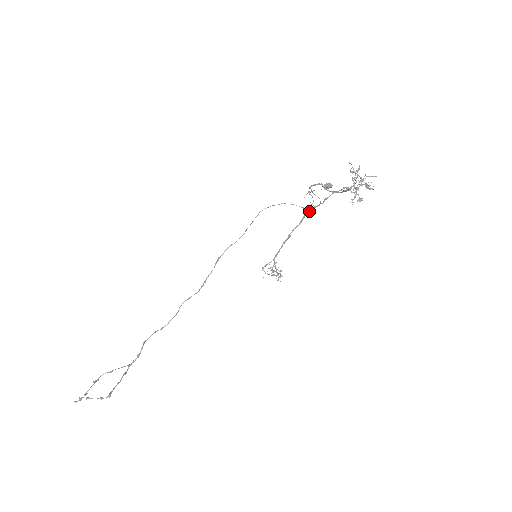
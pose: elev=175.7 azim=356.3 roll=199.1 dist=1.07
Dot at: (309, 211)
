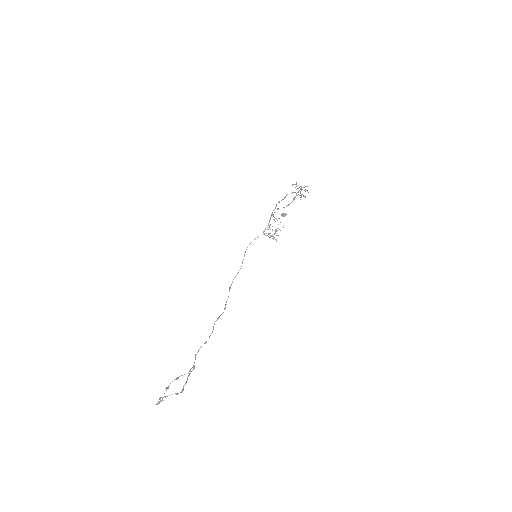
Dot at: occluded
